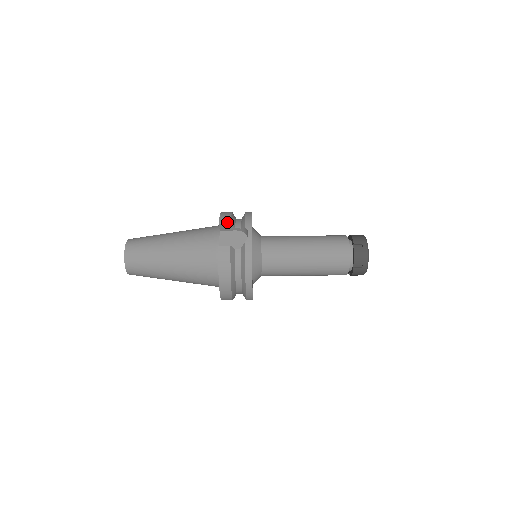
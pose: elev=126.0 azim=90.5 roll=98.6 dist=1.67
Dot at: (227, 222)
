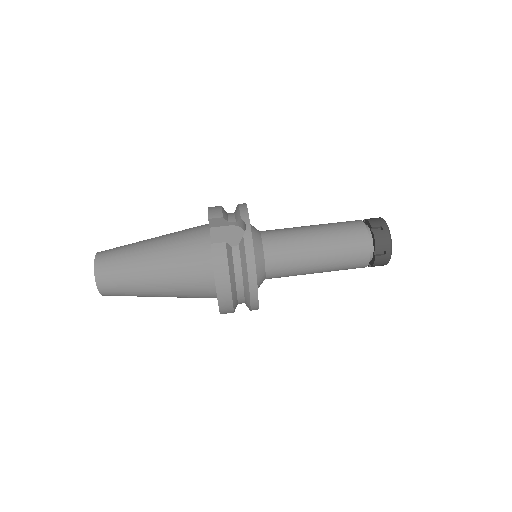
Dot at: (218, 215)
